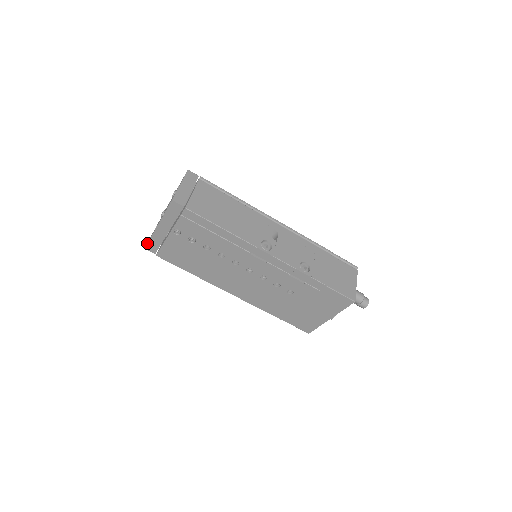
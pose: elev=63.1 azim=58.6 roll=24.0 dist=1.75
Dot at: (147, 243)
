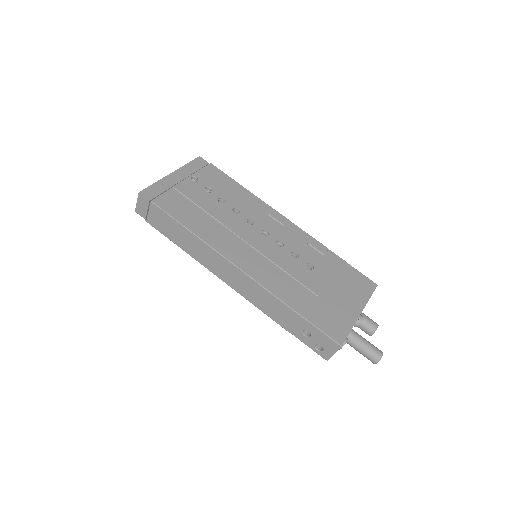
Dot at: (147, 187)
